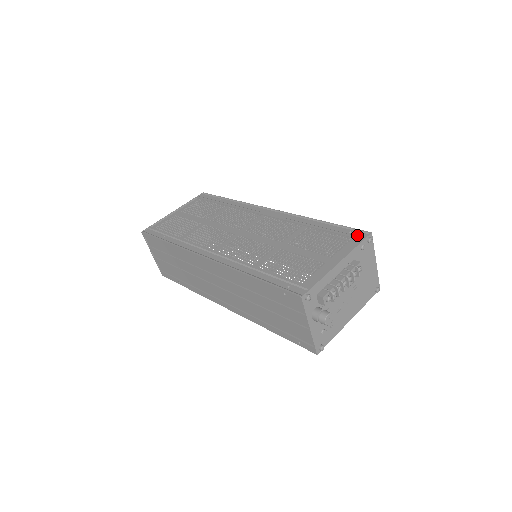
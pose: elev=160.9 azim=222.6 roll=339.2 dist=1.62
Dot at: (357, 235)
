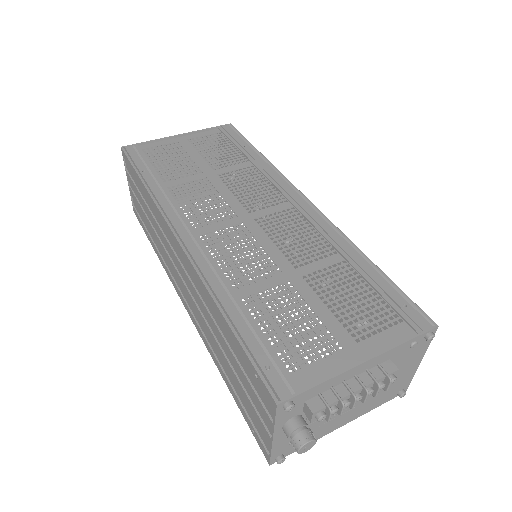
Dot at: (413, 318)
